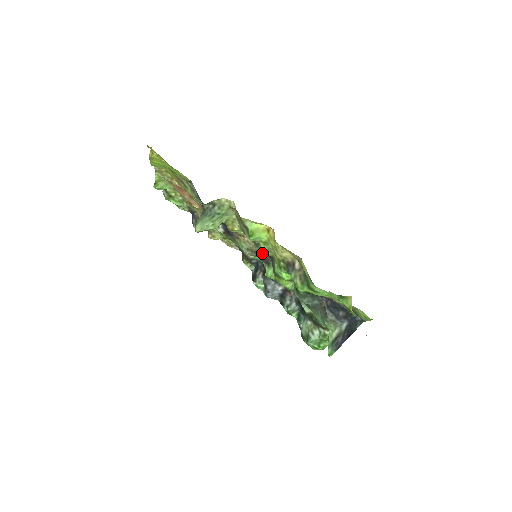
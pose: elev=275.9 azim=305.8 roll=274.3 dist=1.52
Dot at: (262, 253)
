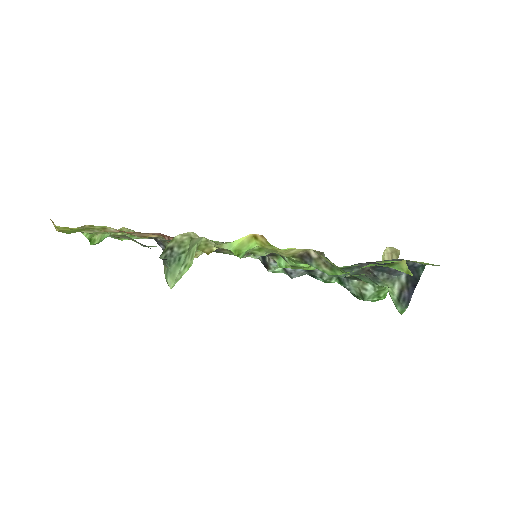
Dot at: occluded
